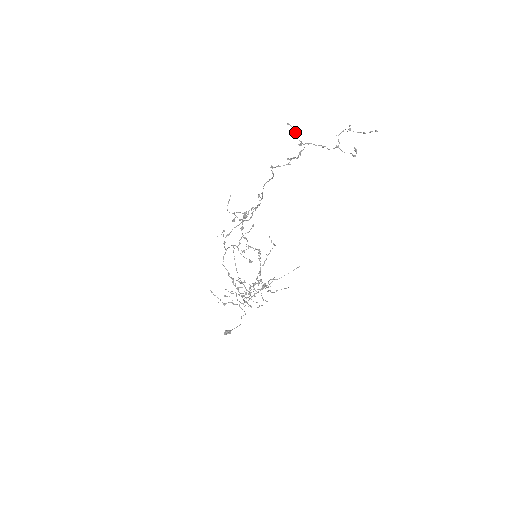
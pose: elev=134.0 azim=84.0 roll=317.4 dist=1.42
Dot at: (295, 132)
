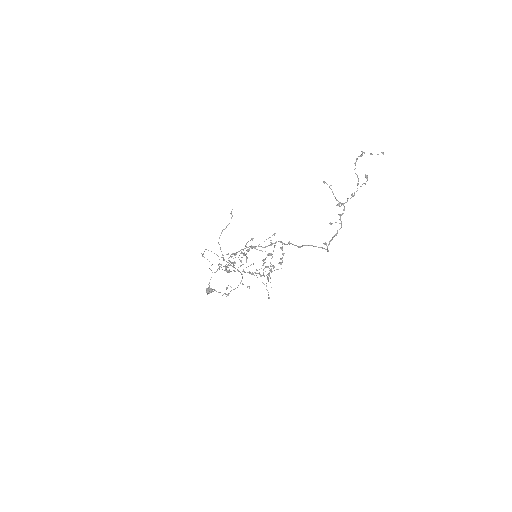
Dot at: (331, 189)
